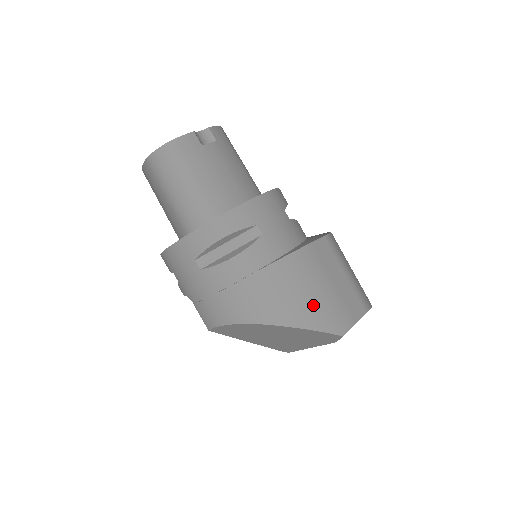
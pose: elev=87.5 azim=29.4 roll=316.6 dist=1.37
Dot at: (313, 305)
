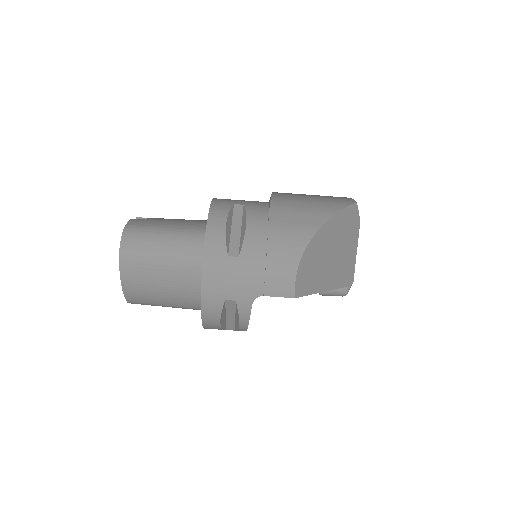
Dot at: (320, 204)
